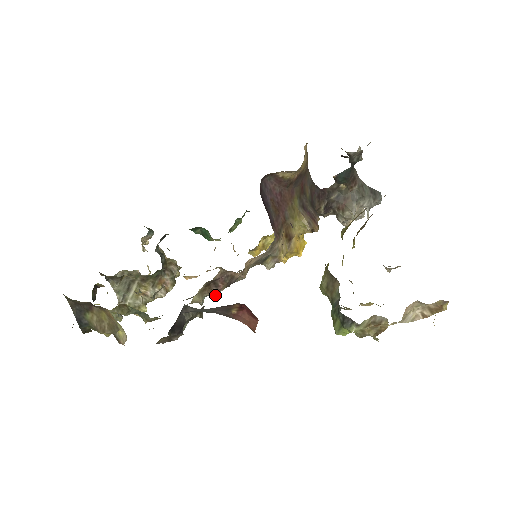
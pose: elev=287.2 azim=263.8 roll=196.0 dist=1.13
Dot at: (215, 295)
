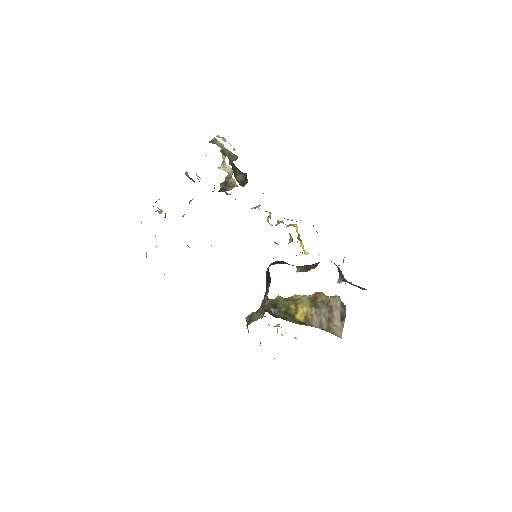
Dot at: occluded
